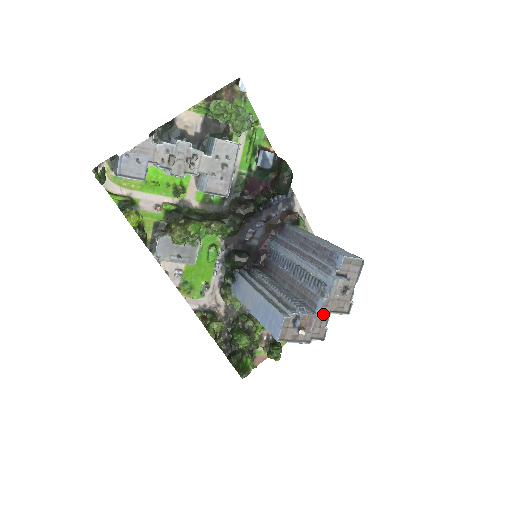
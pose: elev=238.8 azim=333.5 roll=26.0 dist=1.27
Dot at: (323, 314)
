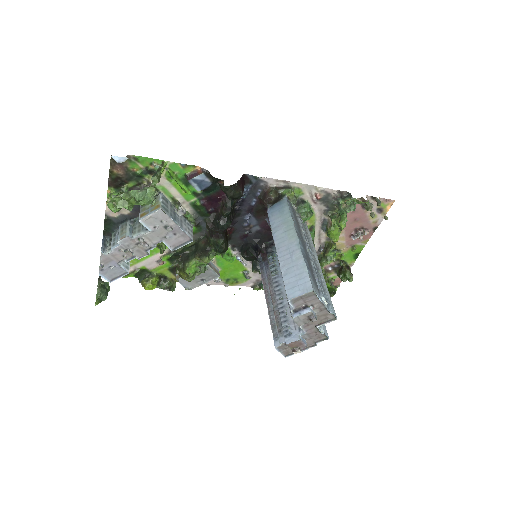
Dot at: (310, 330)
